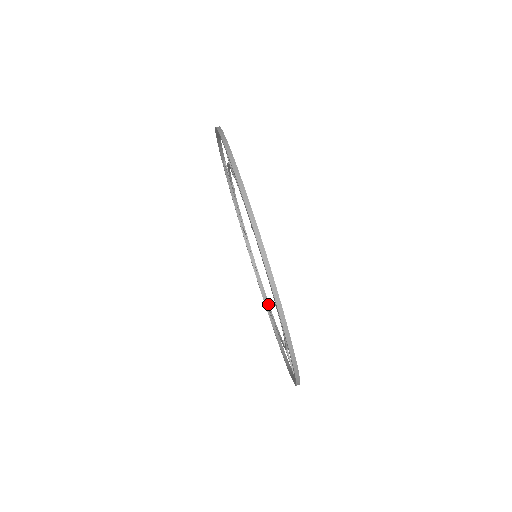
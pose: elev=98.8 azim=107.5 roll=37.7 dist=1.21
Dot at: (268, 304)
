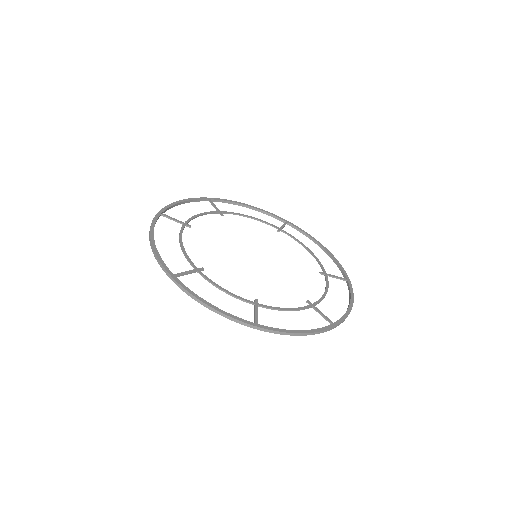
Dot at: occluded
